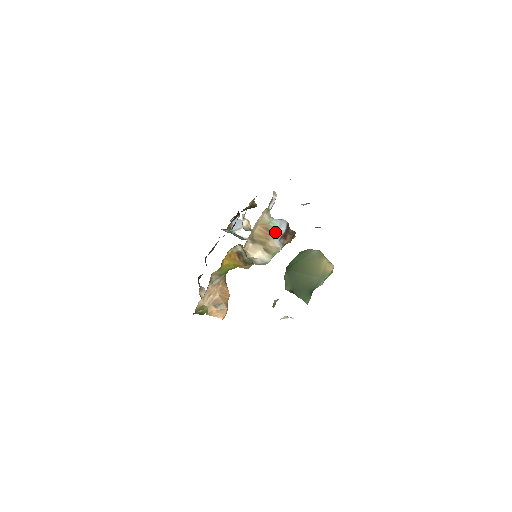
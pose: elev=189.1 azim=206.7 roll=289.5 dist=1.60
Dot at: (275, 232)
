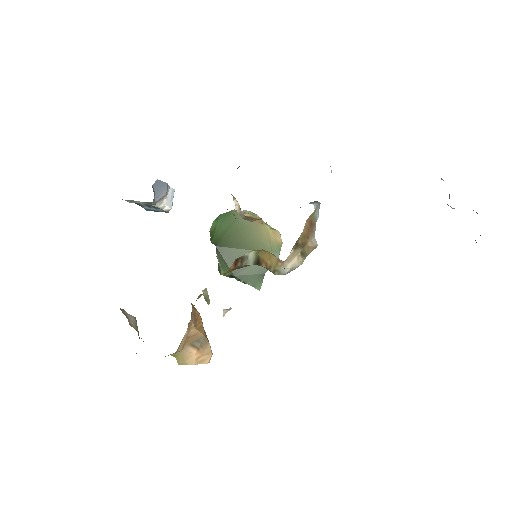
Dot at: (315, 225)
